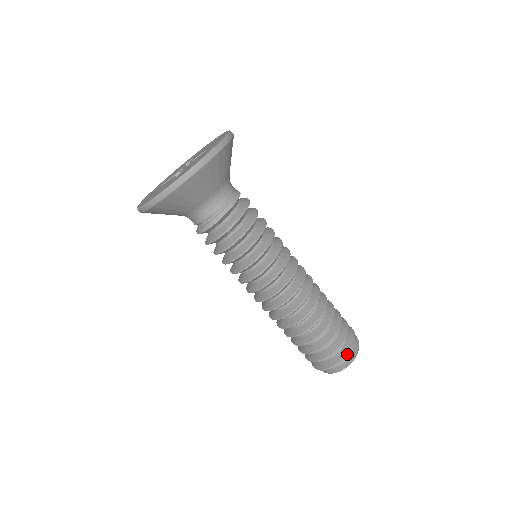
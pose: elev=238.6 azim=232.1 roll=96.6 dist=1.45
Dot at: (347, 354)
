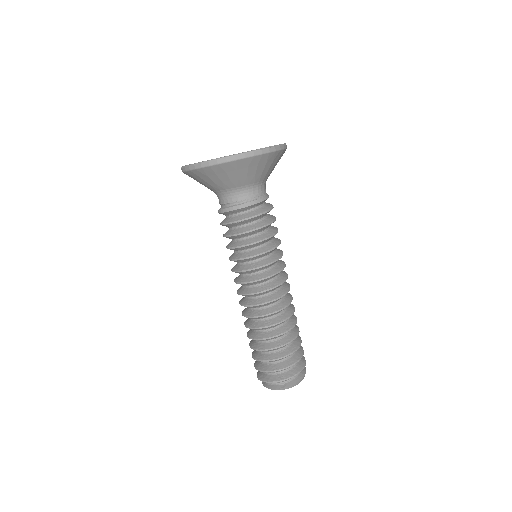
Dot at: (287, 378)
